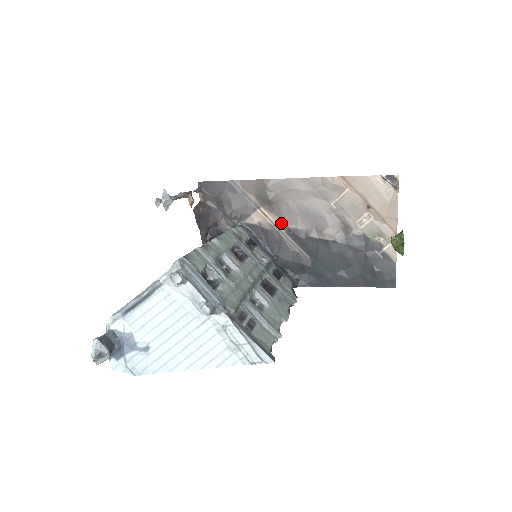
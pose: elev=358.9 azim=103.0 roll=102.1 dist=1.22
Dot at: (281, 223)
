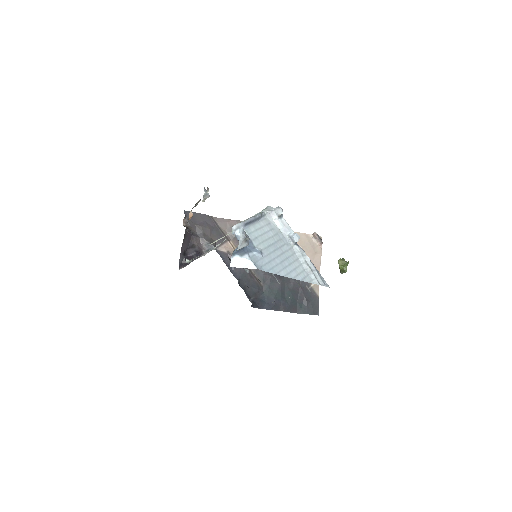
Dot at: occluded
